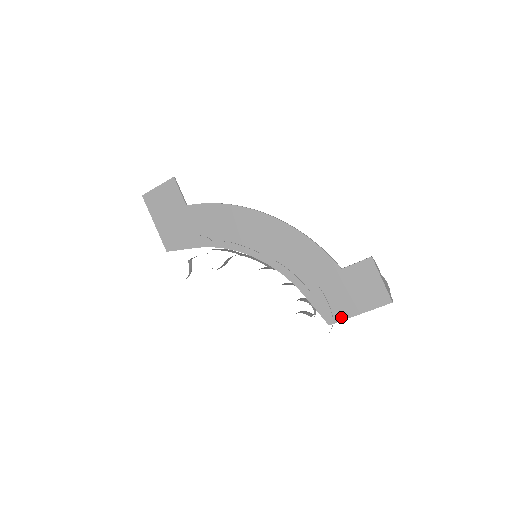
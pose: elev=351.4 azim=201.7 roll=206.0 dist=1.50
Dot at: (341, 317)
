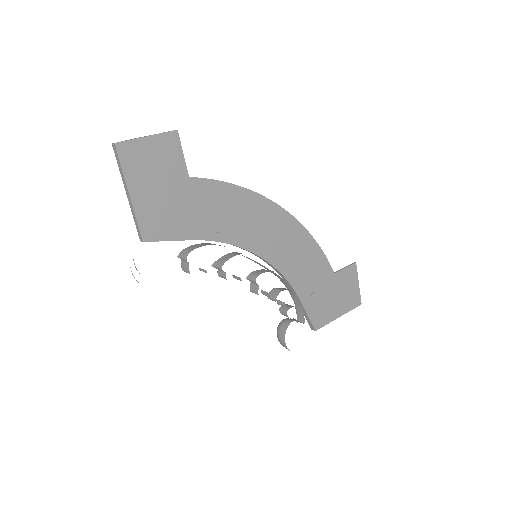
Dot at: (326, 321)
